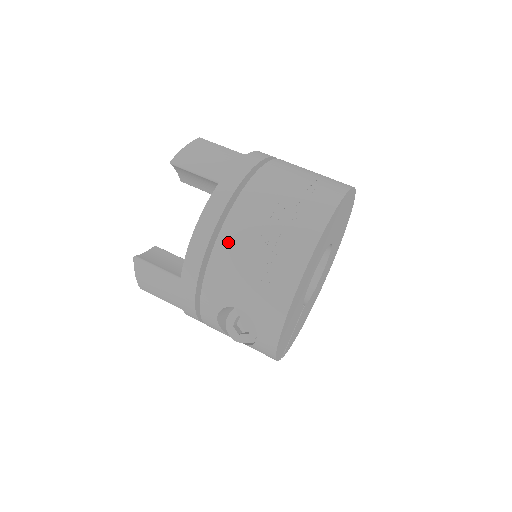
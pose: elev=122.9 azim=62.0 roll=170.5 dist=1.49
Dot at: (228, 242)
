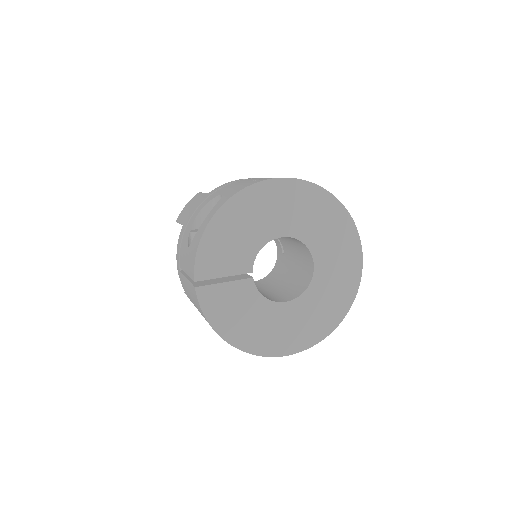
Dot at: occluded
